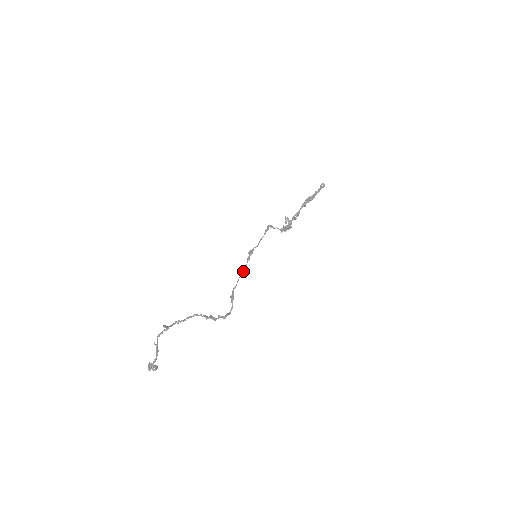
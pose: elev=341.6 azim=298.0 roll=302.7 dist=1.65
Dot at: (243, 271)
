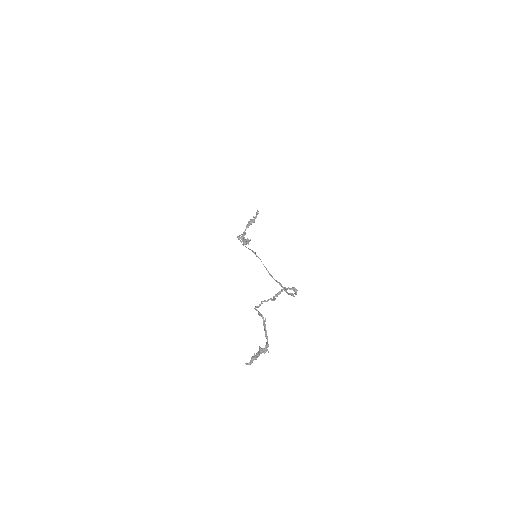
Dot at: occluded
